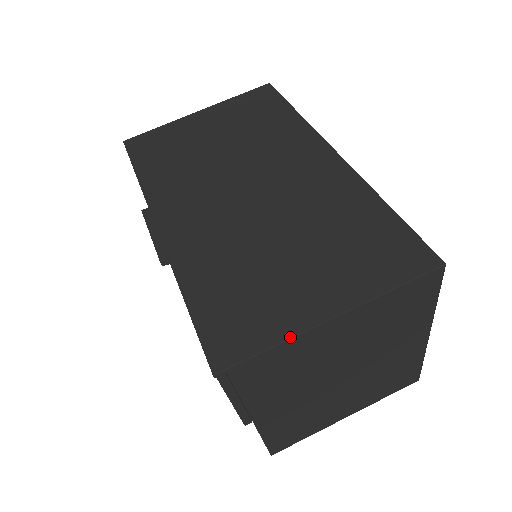
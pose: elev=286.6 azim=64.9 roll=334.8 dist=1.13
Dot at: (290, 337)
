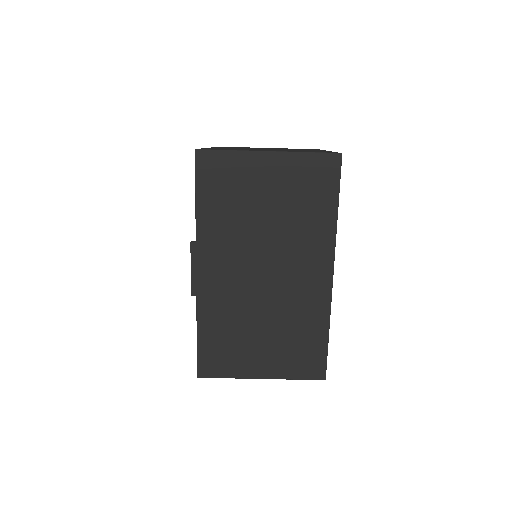
Dot at: (238, 378)
